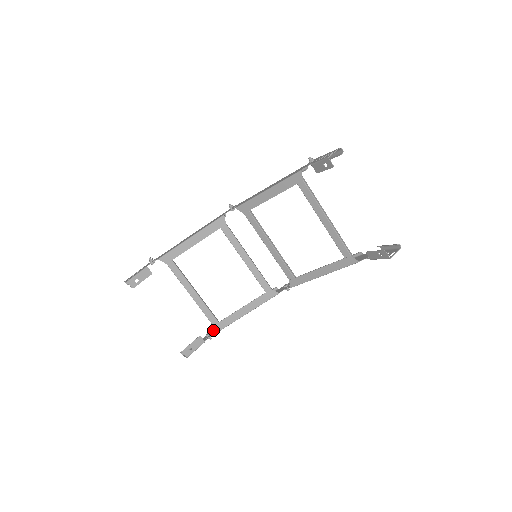
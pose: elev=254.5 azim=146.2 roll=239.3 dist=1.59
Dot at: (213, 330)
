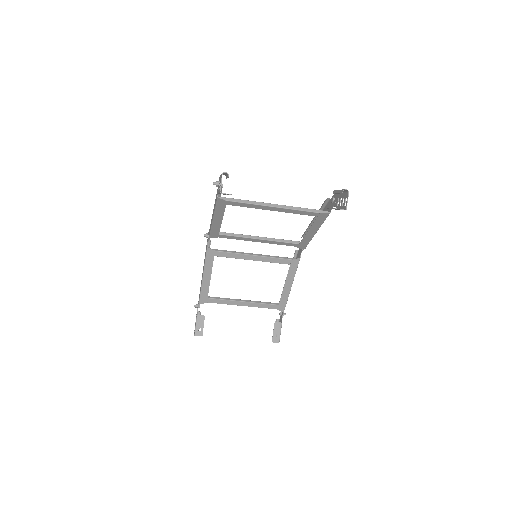
Dot at: occluded
